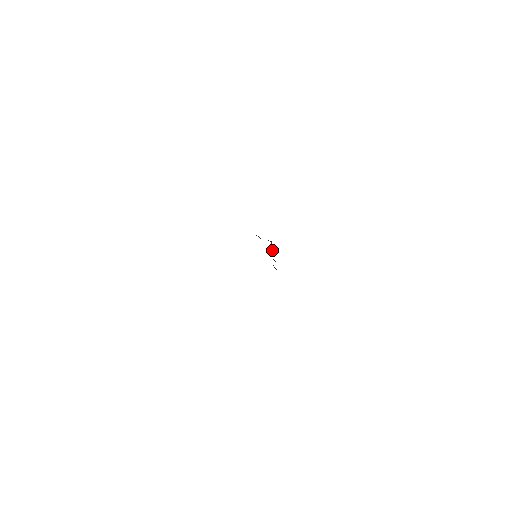
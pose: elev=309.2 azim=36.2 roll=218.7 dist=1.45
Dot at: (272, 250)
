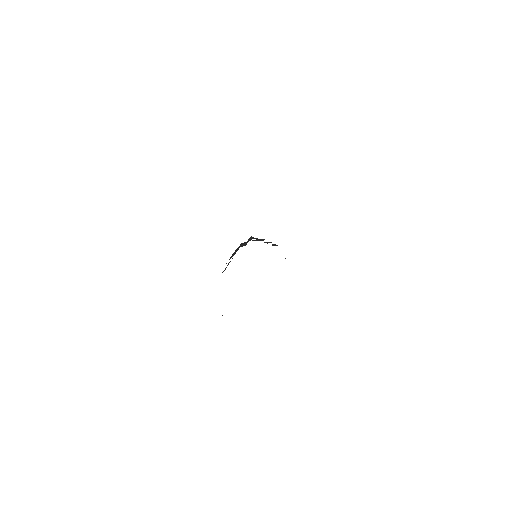
Dot at: occluded
